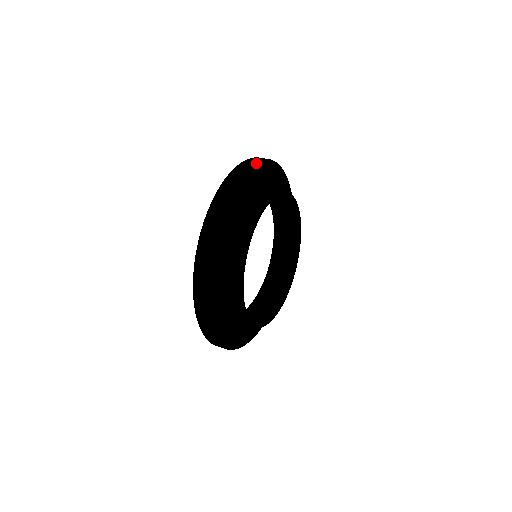
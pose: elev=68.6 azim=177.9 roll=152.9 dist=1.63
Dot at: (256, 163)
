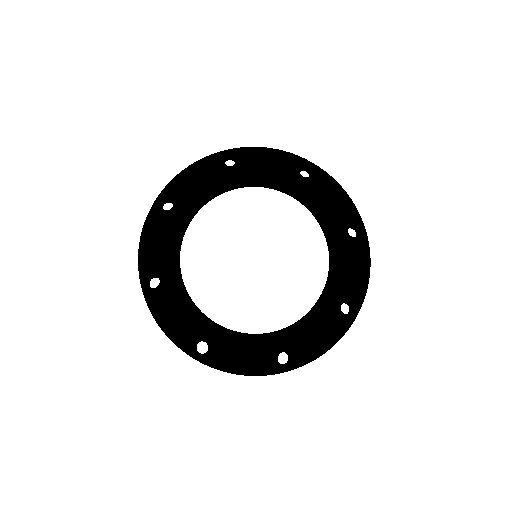
Dot at: (303, 160)
